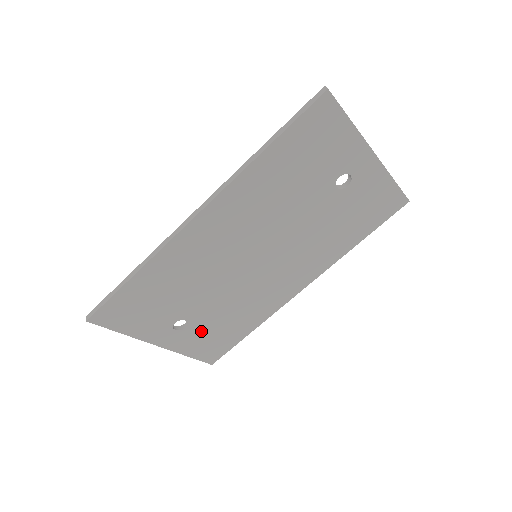
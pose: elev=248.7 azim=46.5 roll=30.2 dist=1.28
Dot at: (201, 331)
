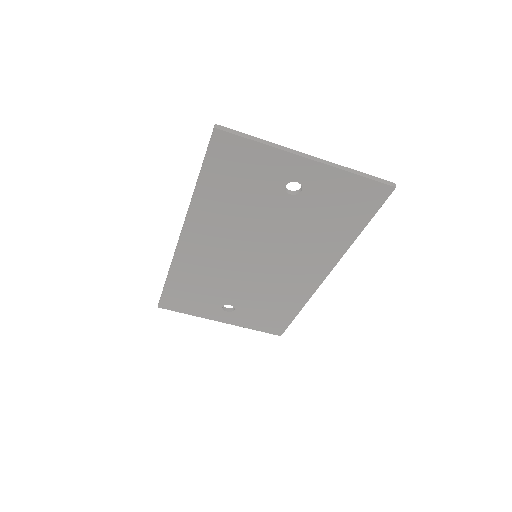
Dot at: (250, 312)
